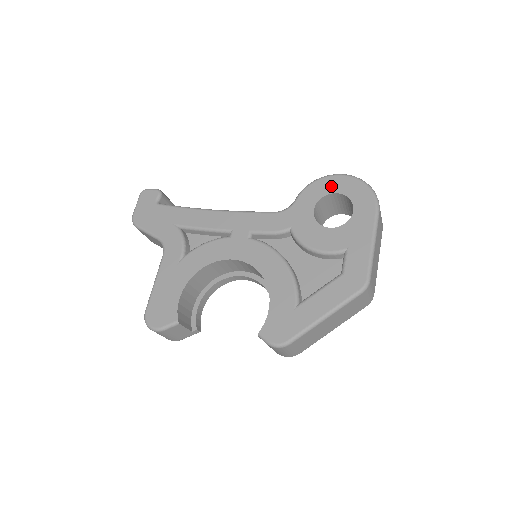
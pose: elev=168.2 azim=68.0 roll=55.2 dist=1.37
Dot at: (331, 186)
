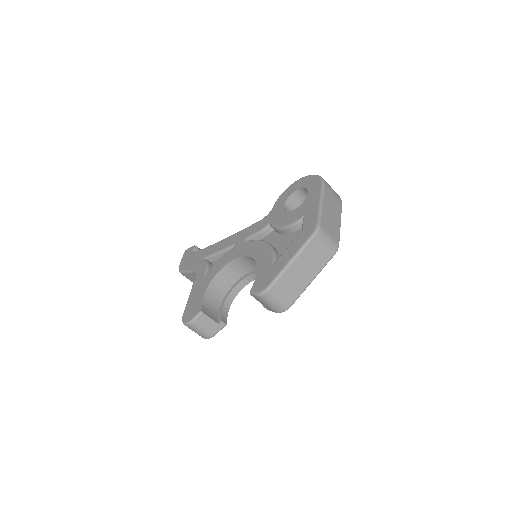
Dot at: (294, 188)
